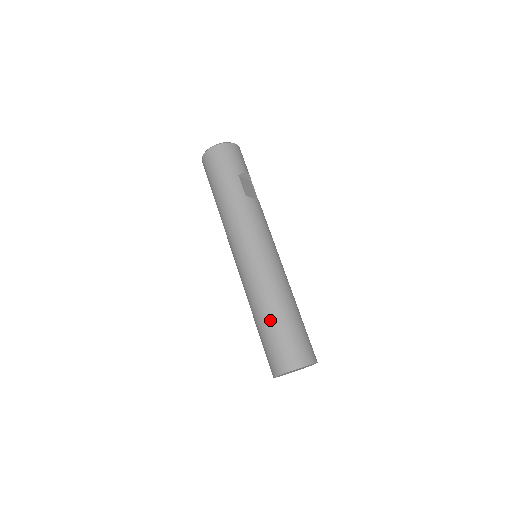
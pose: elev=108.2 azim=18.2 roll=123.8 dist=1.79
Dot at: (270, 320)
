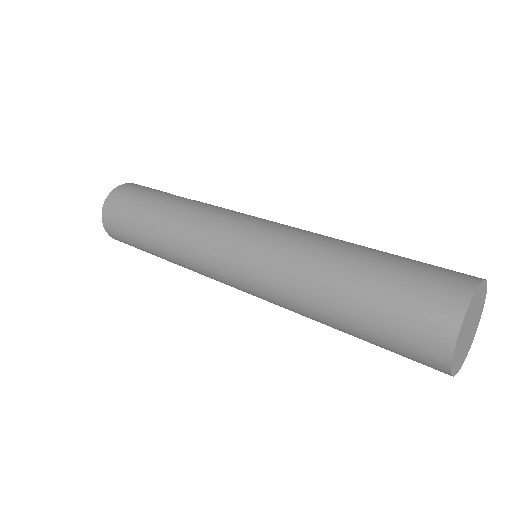
Dot at: (358, 266)
